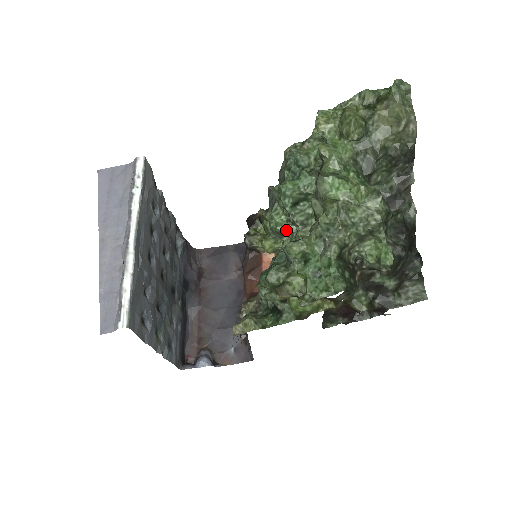
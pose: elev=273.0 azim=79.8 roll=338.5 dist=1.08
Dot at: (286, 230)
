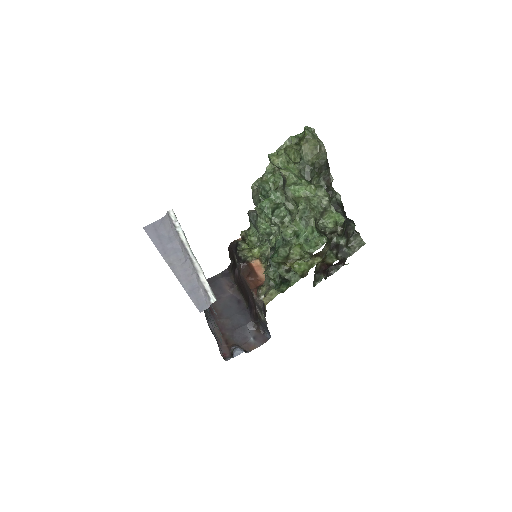
Dot at: (271, 231)
